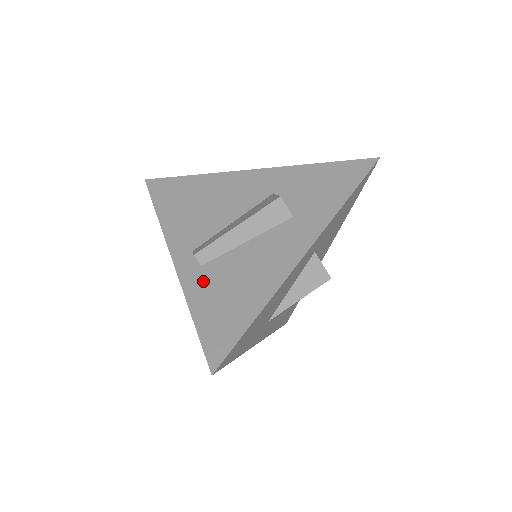
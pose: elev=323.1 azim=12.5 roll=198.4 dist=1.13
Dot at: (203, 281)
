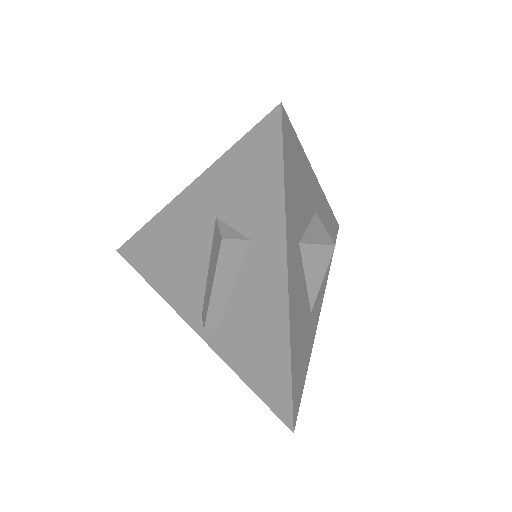
Dot at: (229, 345)
